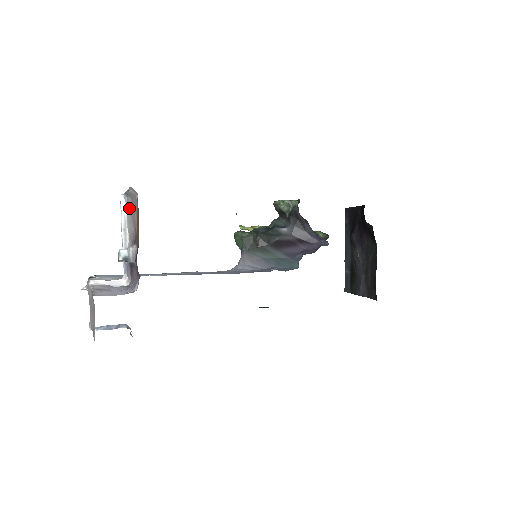
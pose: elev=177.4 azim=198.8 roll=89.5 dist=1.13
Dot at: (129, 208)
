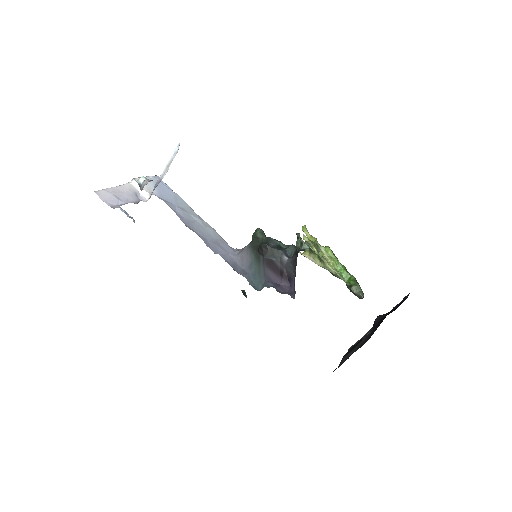
Dot at: (174, 156)
